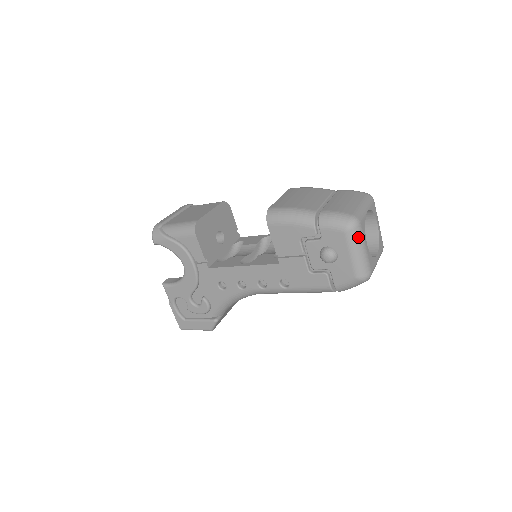
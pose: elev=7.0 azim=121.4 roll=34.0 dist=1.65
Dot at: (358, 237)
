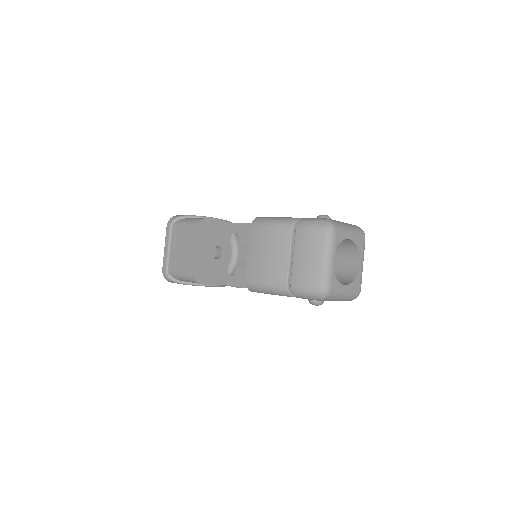
Dot at: (334, 296)
